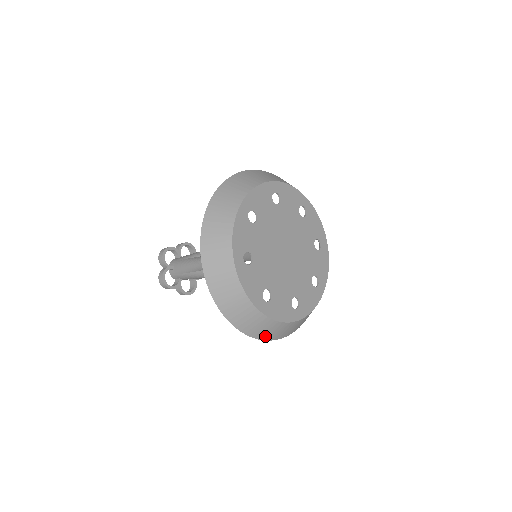
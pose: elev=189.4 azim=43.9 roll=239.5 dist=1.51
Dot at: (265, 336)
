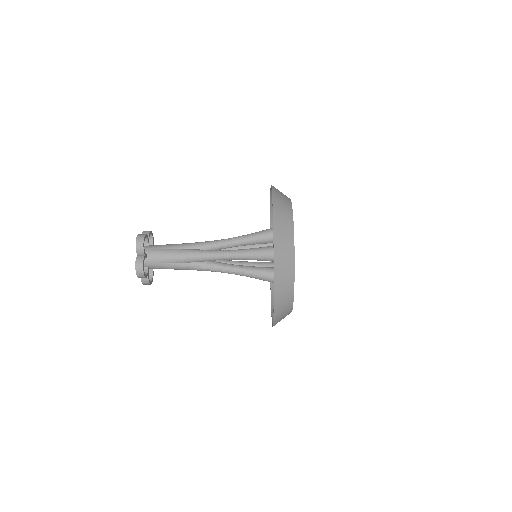
Dot at: (276, 323)
